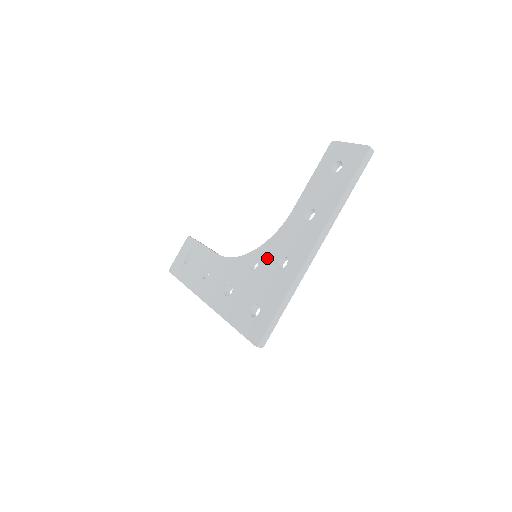
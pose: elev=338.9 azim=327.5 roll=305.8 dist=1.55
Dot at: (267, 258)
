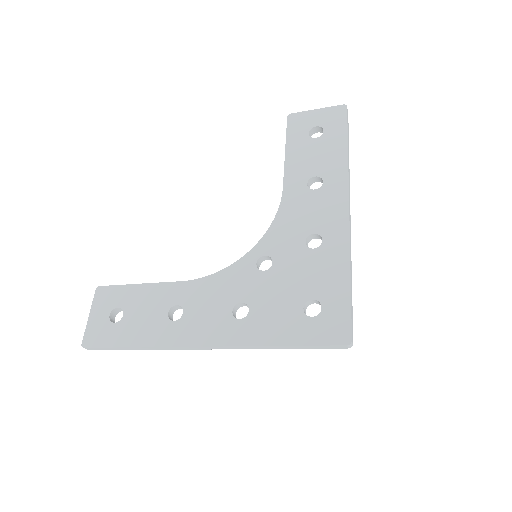
Dot at: (283, 247)
